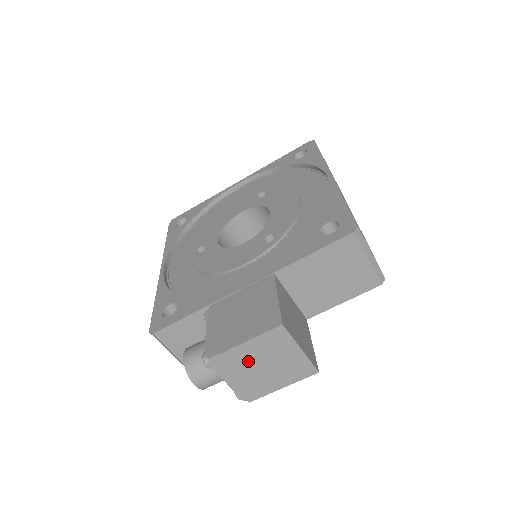
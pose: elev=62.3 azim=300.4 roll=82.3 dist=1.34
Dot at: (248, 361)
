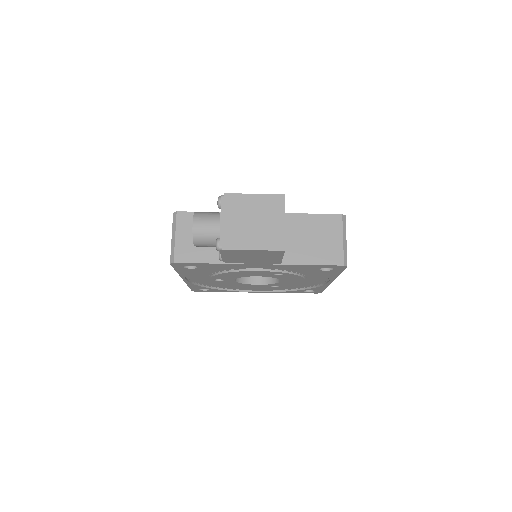
Dot at: (247, 211)
